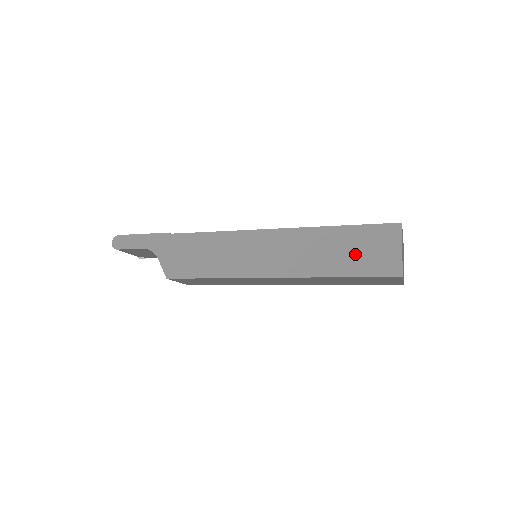
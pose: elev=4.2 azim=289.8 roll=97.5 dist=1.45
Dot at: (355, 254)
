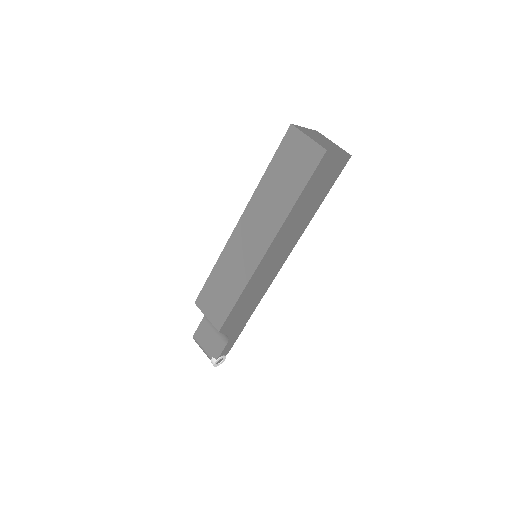
Dot at: occluded
